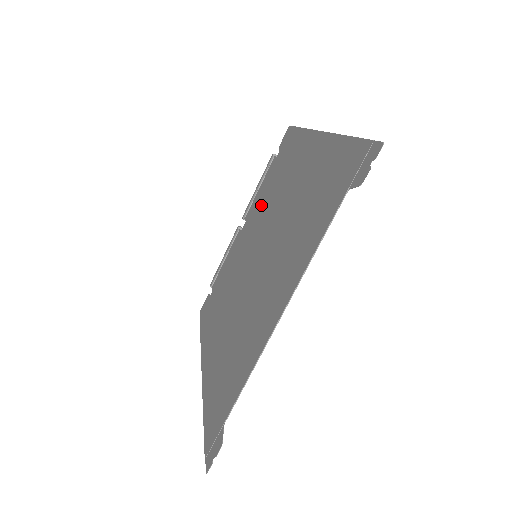
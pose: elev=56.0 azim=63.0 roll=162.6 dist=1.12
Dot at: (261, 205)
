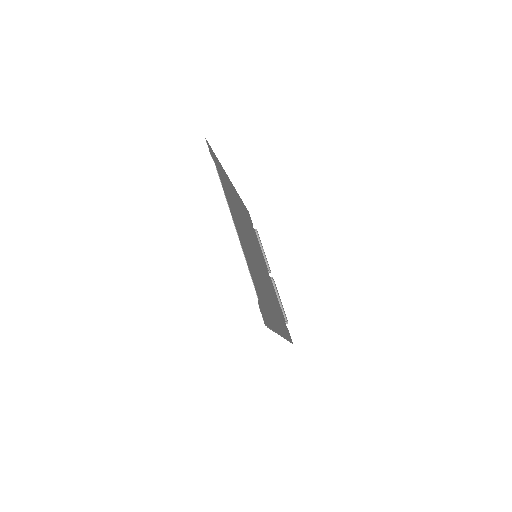
Dot at: occluded
